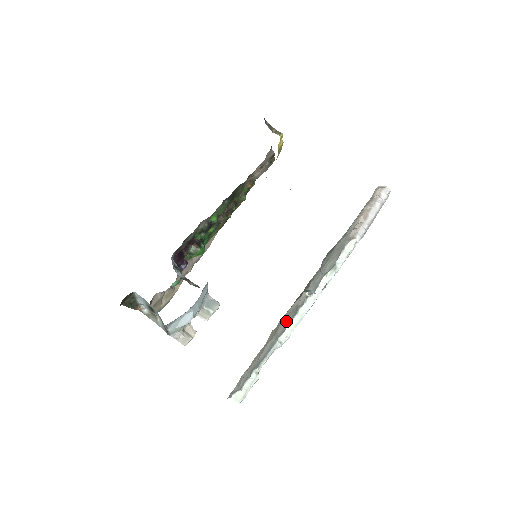
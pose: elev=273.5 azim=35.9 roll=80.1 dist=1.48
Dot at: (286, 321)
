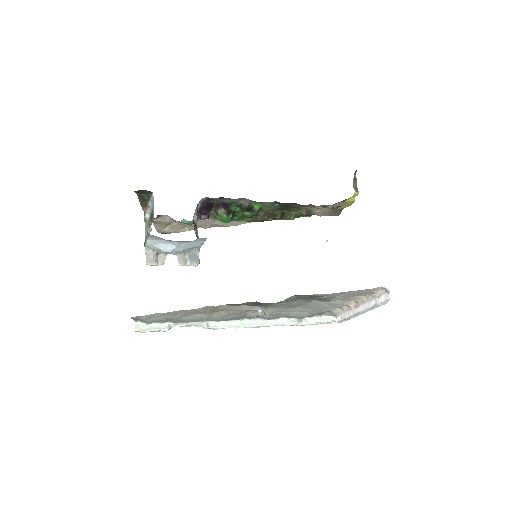
Dot at: (227, 314)
